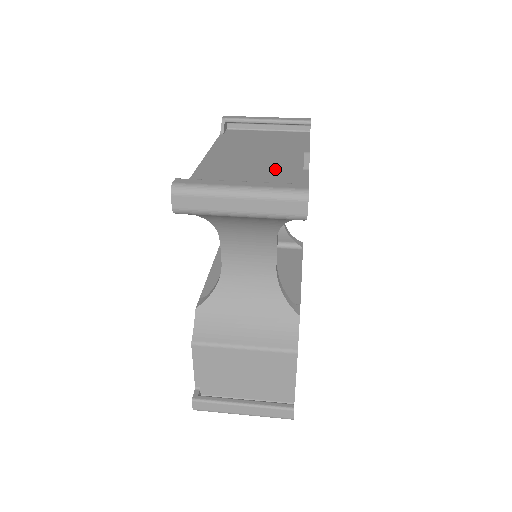
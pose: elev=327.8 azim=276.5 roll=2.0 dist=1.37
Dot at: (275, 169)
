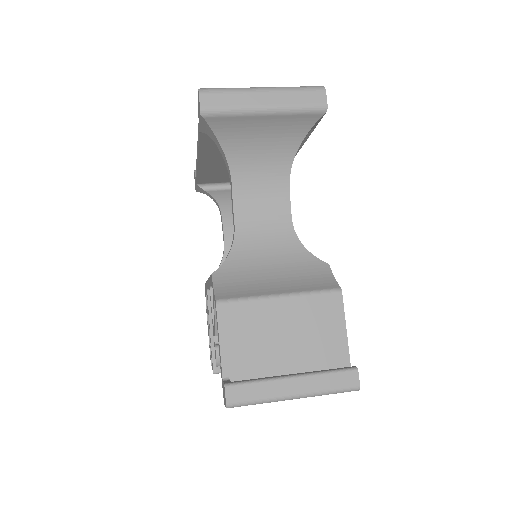
Dot at: occluded
